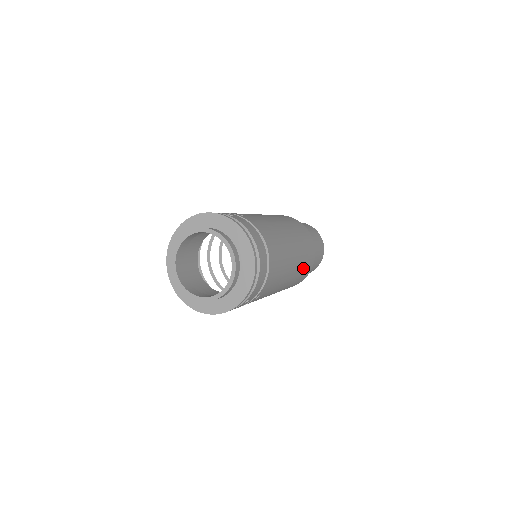
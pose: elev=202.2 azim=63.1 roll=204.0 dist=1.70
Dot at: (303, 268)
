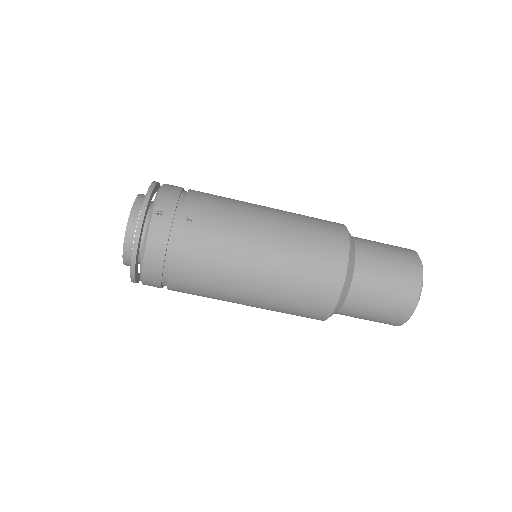
Dot at: (308, 226)
